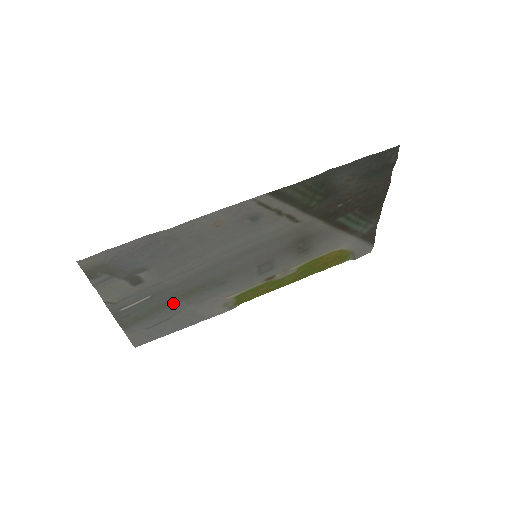
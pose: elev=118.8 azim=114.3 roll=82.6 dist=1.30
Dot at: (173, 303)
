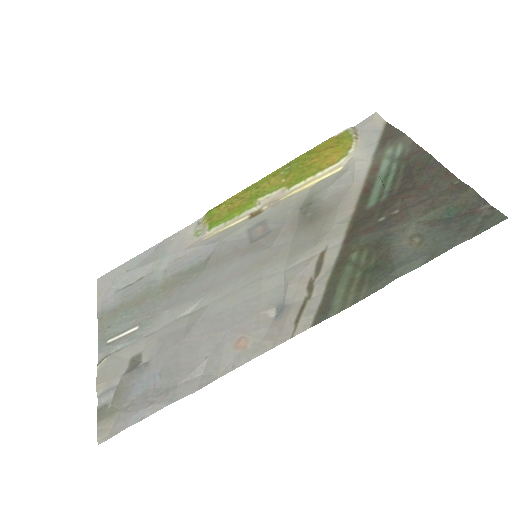
Dot at: (151, 290)
